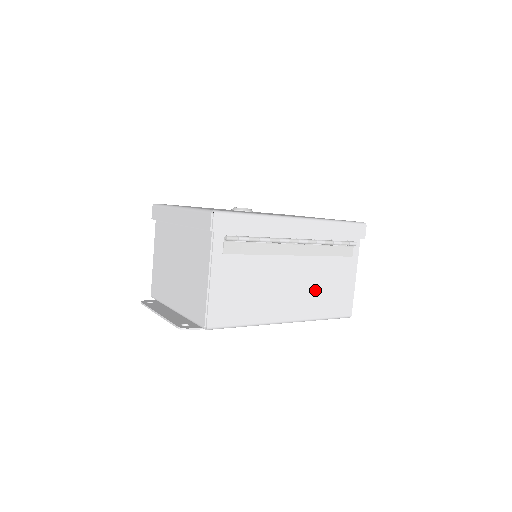
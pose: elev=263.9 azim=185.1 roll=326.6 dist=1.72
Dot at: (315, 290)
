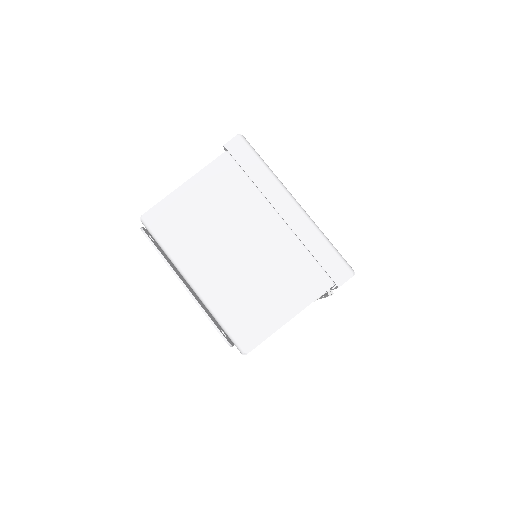
Dot at: occluded
